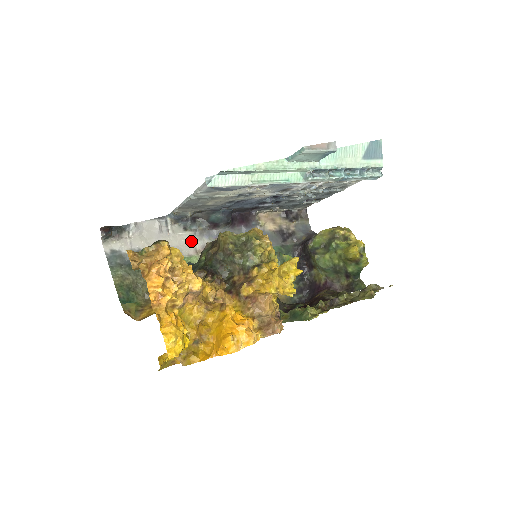
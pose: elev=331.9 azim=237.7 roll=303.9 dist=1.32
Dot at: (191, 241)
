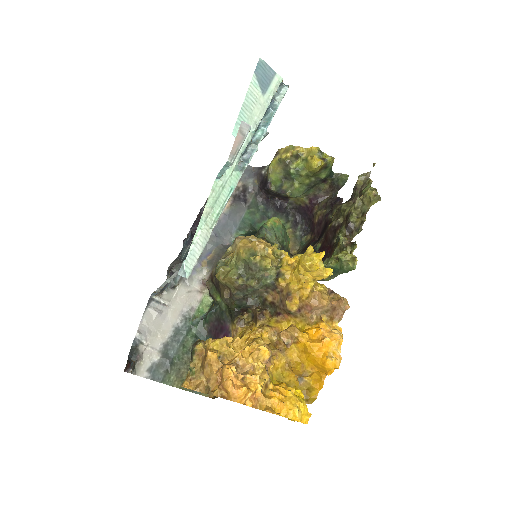
Dot at: (188, 290)
